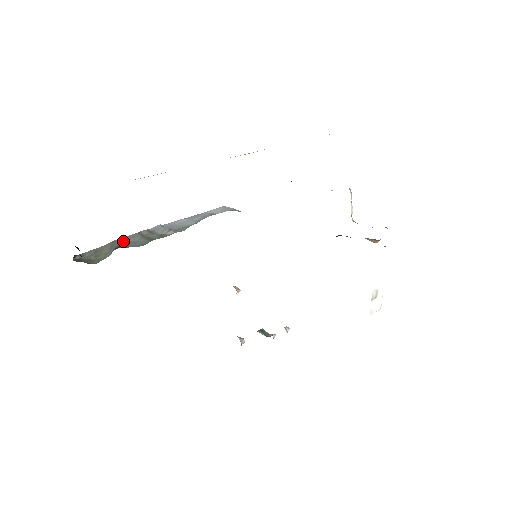
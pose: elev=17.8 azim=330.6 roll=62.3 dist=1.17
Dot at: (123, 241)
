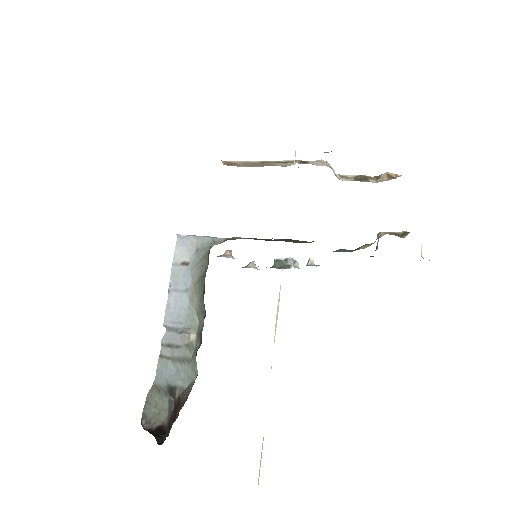
Dot at: (164, 381)
